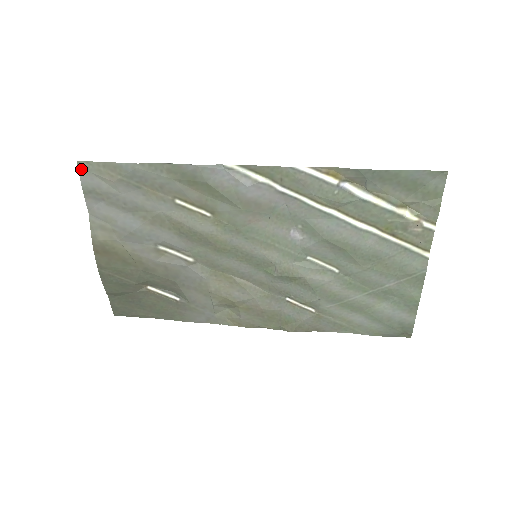
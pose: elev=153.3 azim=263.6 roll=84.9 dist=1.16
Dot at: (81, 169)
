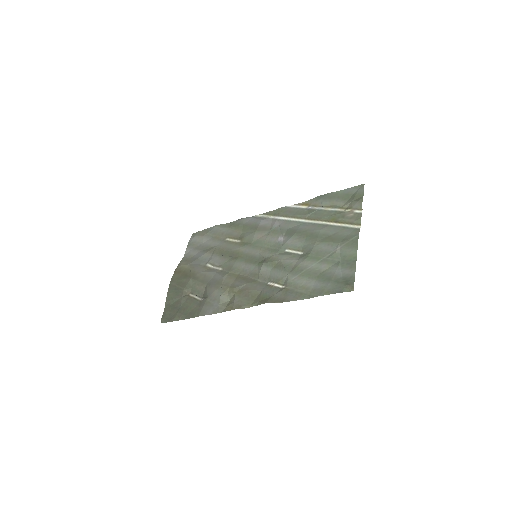
Dot at: (192, 236)
